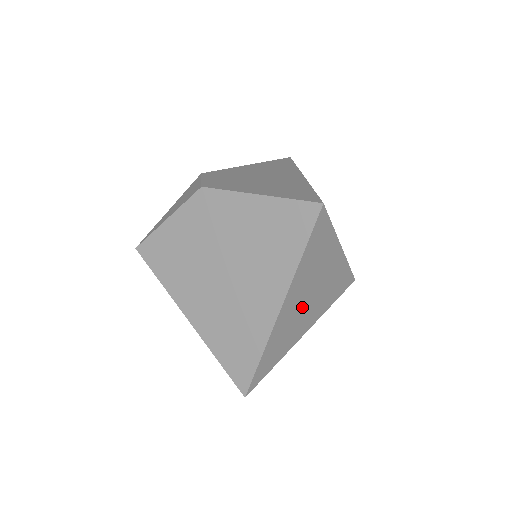
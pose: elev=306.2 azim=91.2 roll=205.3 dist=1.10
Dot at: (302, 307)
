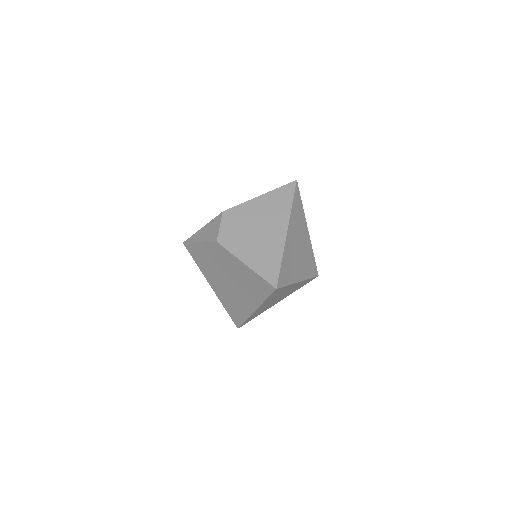
Dot at: (272, 302)
